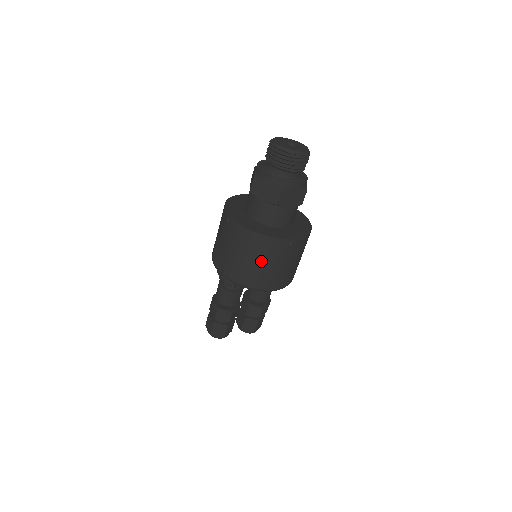
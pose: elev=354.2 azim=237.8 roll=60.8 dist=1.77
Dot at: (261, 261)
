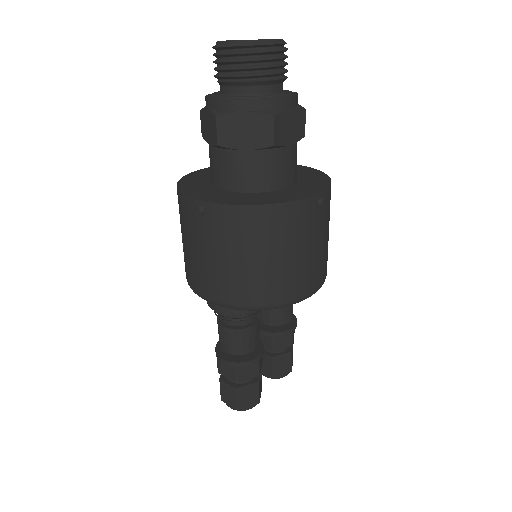
Dot at: (287, 251)
